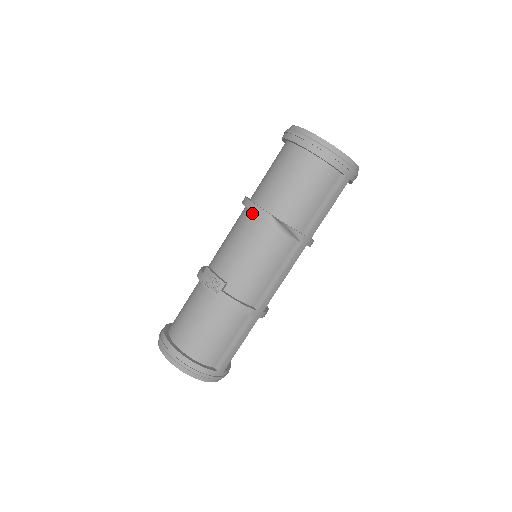
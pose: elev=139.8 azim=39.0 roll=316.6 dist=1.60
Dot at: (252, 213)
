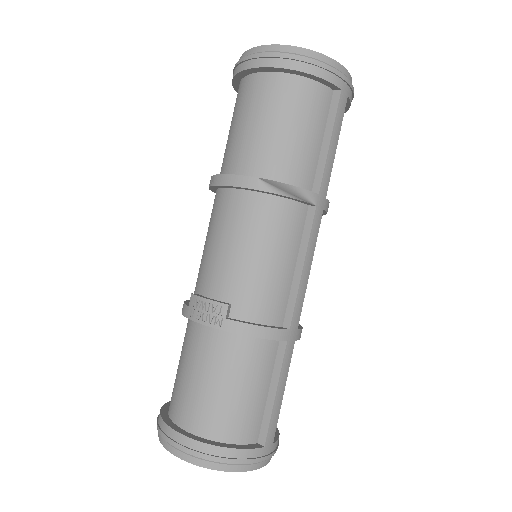
Dot at: (229, 190)
